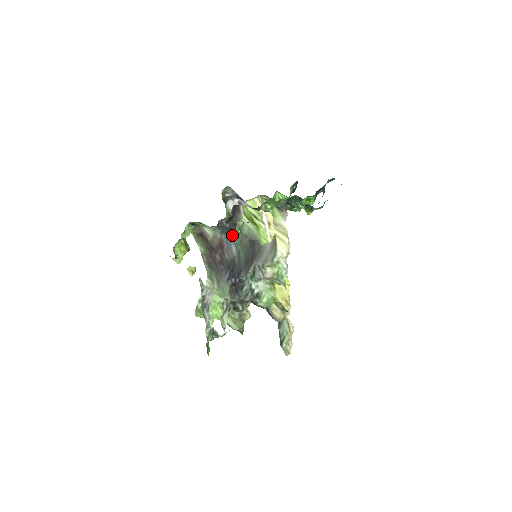
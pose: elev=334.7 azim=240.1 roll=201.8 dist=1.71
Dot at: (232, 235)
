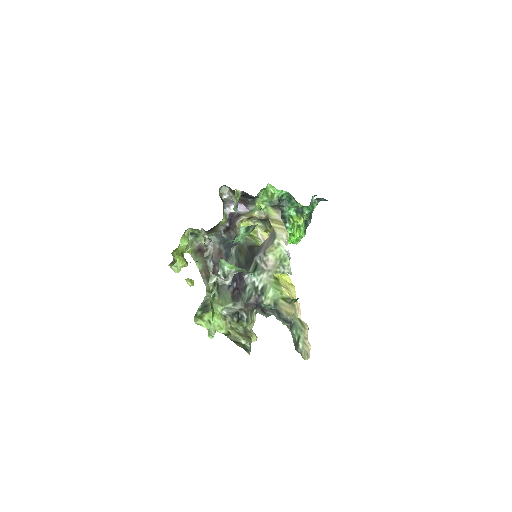
Dot at: (230, 247)
